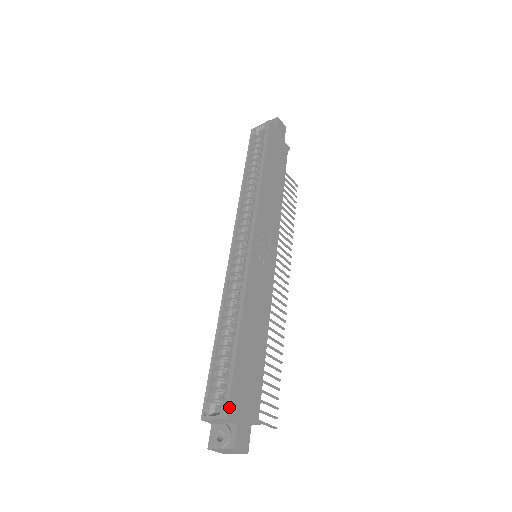
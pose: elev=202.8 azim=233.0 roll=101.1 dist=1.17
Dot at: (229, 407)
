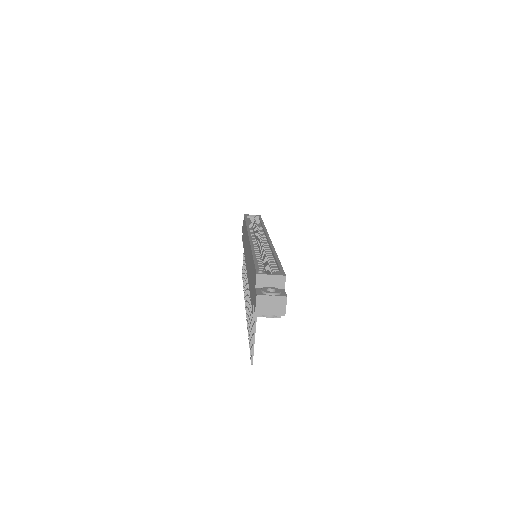
Dot at: (285, 274)
